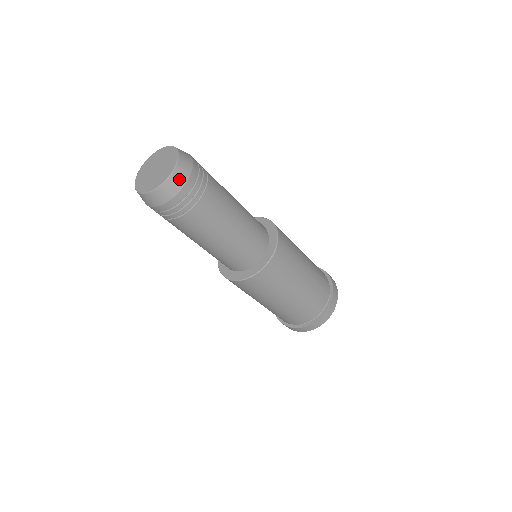
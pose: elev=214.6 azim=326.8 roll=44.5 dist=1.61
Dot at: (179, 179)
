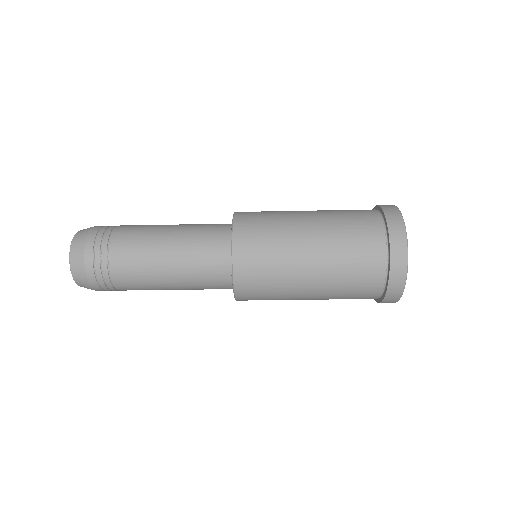
Dot at: (82, 282)
